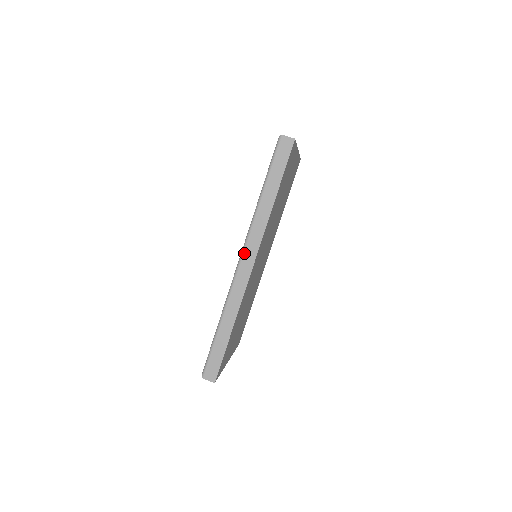
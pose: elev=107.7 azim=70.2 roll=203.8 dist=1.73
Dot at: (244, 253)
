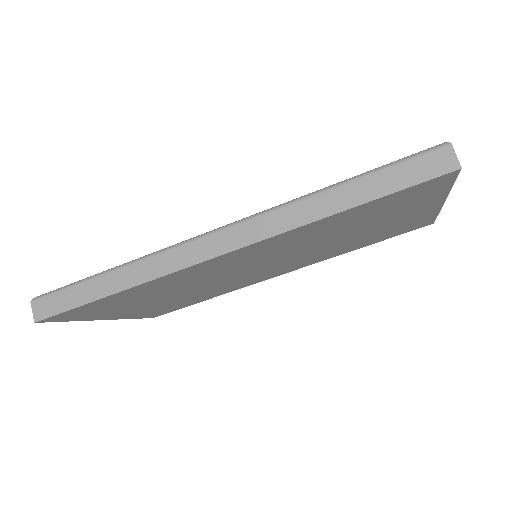
Dot at: (229, 228)
